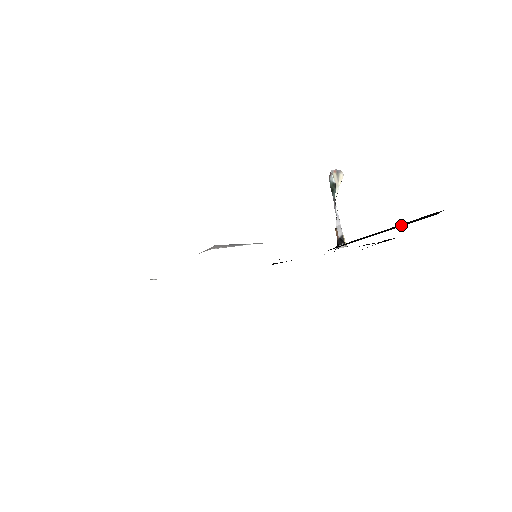
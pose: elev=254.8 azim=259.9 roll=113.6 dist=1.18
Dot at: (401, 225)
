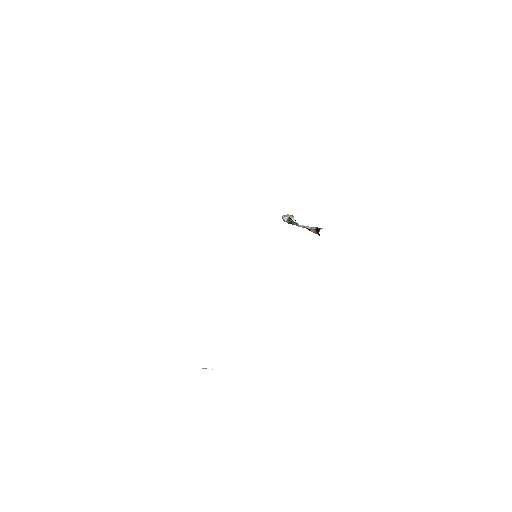
Dot at: occluded
